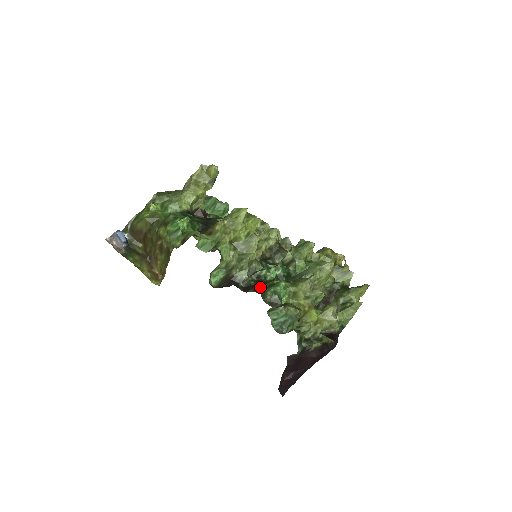
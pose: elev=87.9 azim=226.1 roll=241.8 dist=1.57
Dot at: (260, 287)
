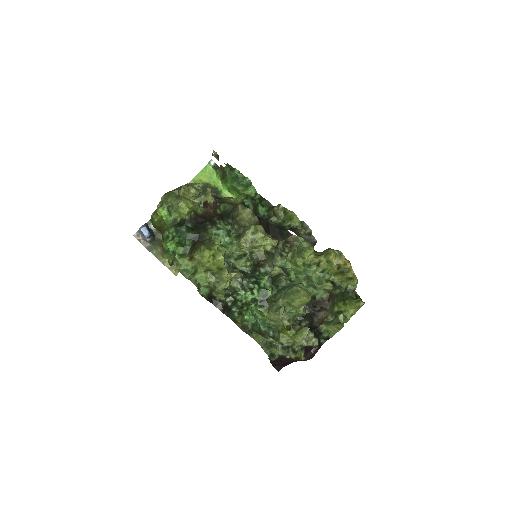
Dot at: (232, 312)
